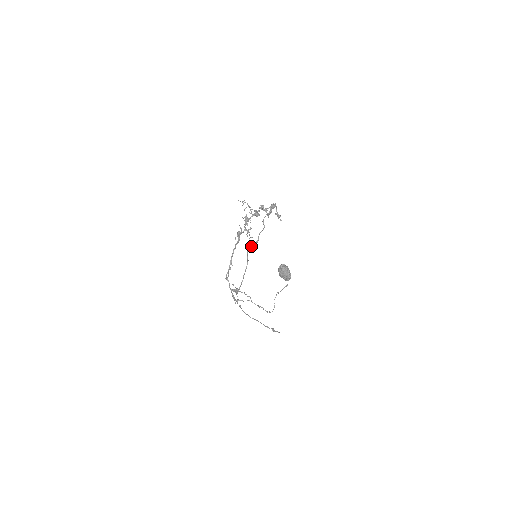
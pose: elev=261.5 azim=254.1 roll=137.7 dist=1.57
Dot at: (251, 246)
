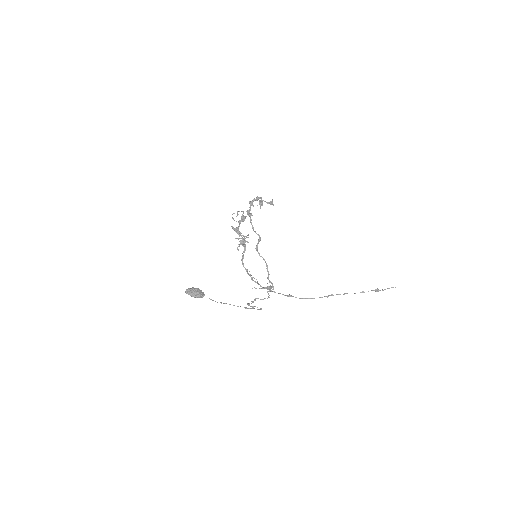
Dot at: (257, 246)
